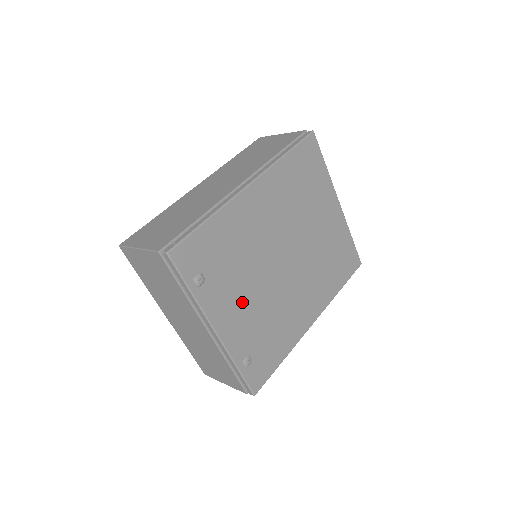
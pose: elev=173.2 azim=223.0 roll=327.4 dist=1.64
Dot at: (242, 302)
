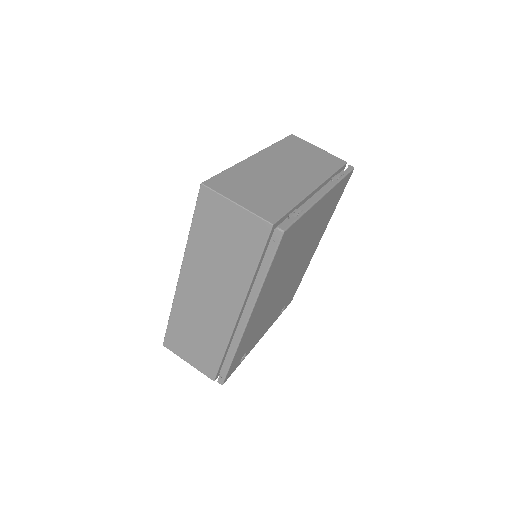
Dot at: (270, 318)
